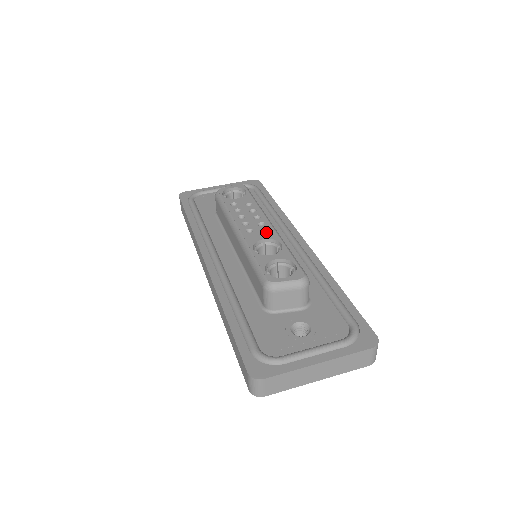
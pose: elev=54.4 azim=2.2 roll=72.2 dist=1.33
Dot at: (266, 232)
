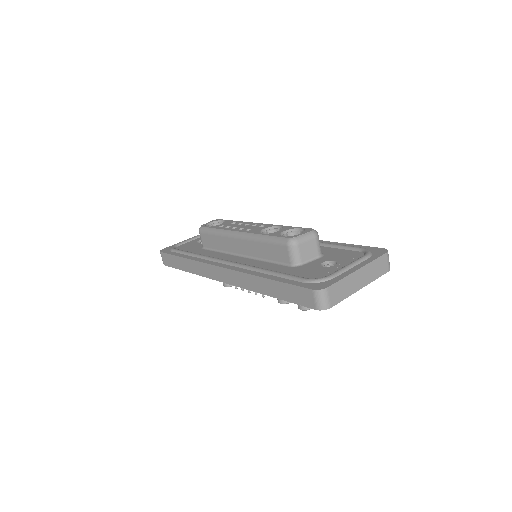
Dot at: occluded
